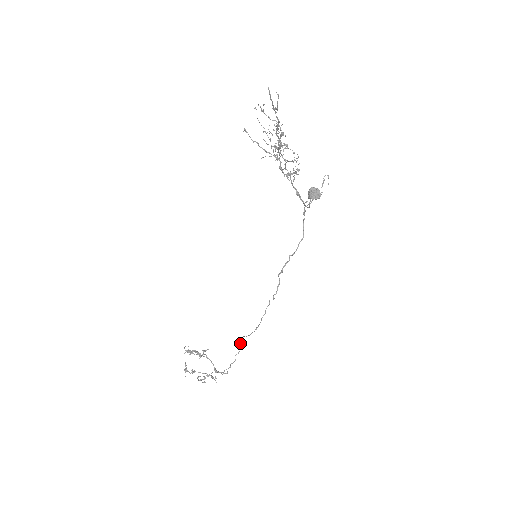
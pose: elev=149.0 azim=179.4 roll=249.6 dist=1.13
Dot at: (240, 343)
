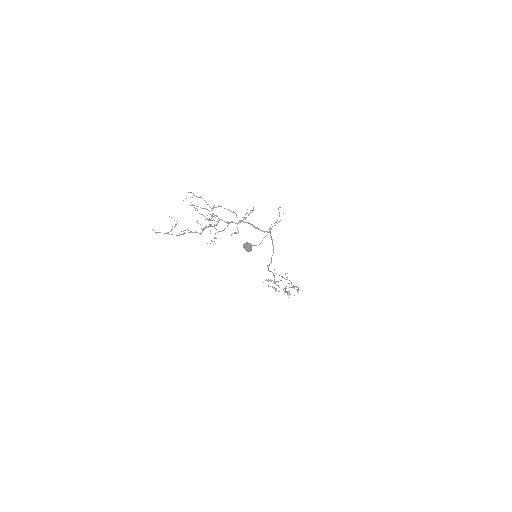
Dot at: occluded
